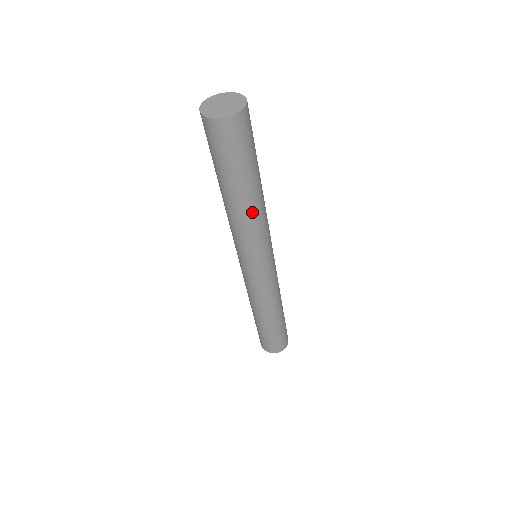
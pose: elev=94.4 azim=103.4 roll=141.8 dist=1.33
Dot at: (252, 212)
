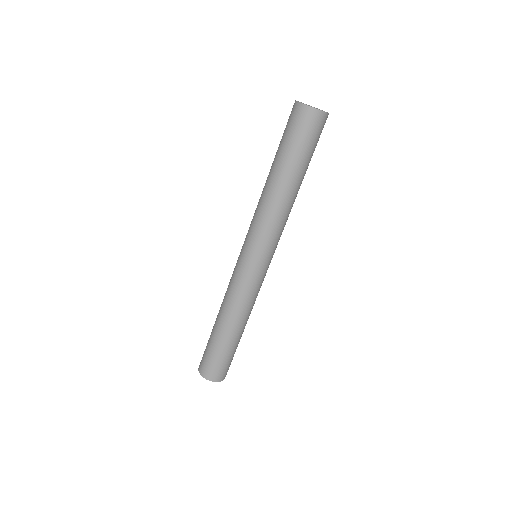
Dot at: (274, 196)
